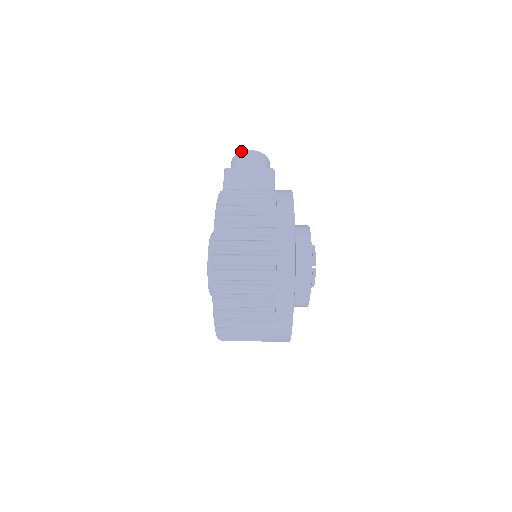
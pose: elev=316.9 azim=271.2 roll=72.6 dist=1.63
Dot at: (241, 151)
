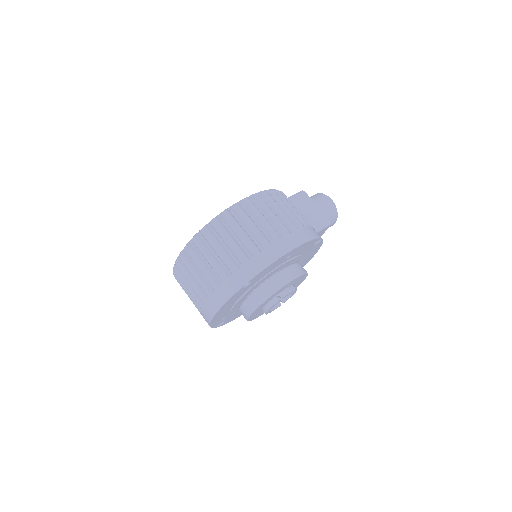
Dot at: occluded
